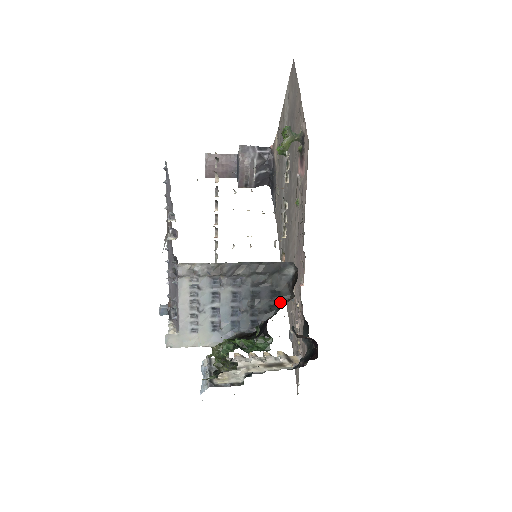
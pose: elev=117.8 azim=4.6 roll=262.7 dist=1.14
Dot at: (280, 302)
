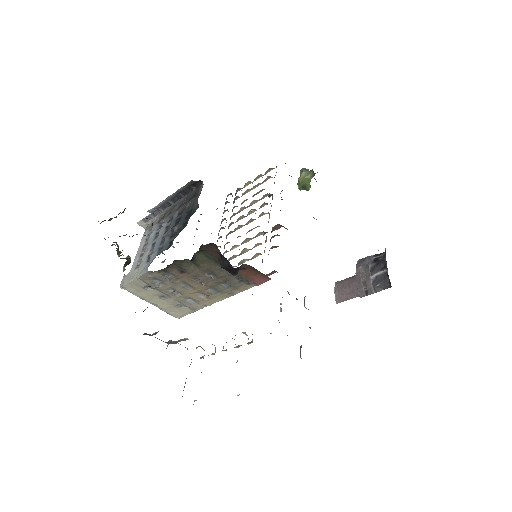
Dot at: occluded
